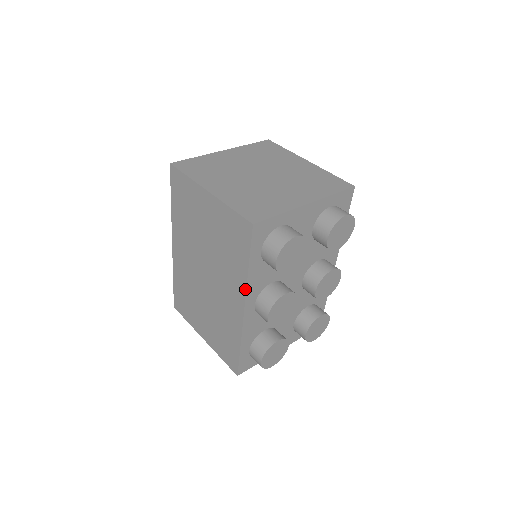
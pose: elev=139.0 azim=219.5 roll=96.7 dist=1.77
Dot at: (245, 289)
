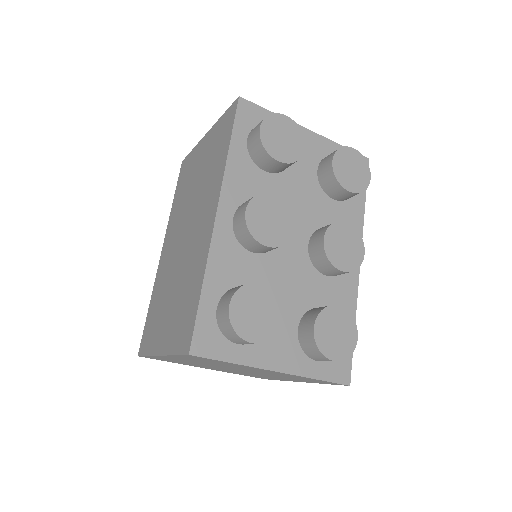
Dot at: (222, 180)
